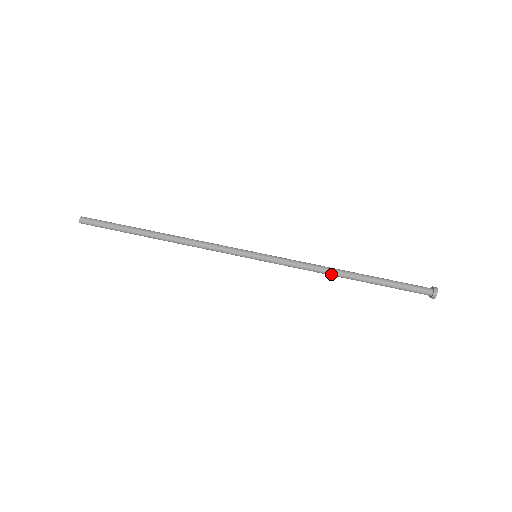
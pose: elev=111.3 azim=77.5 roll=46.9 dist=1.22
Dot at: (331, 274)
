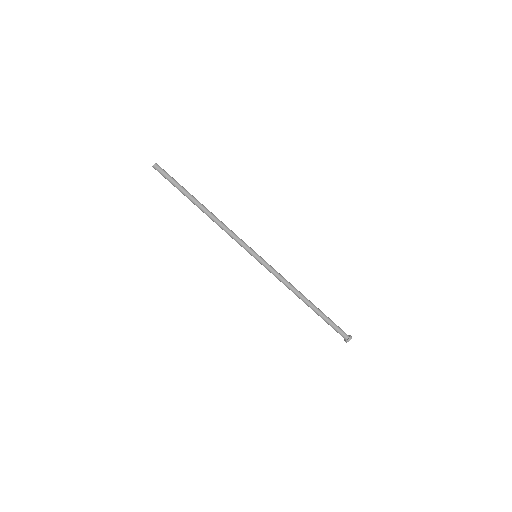
Dot at: (296, 294)
